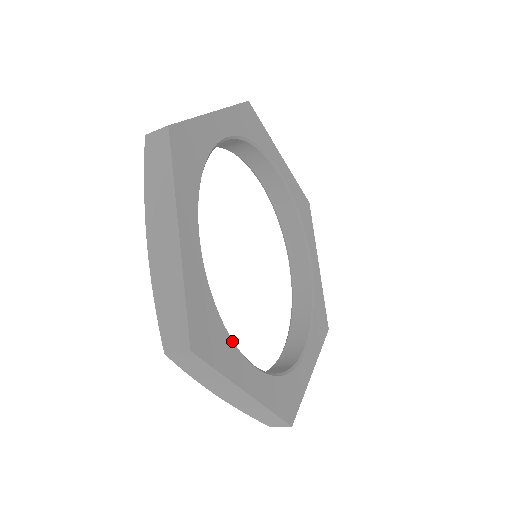
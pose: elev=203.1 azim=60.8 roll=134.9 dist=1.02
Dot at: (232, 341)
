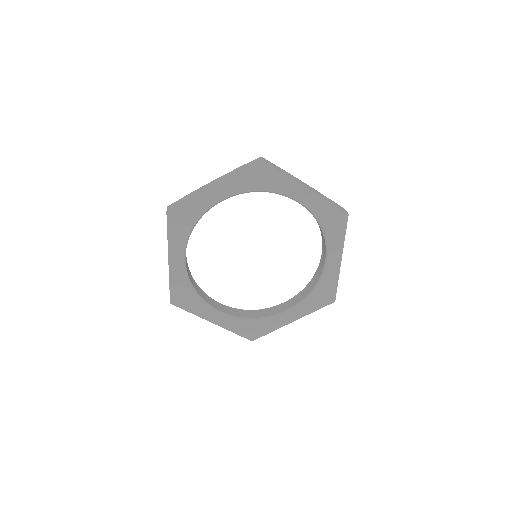
Dot at: (268, 319)
